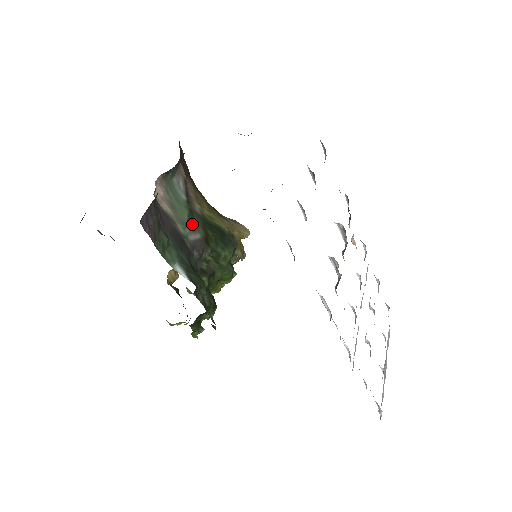
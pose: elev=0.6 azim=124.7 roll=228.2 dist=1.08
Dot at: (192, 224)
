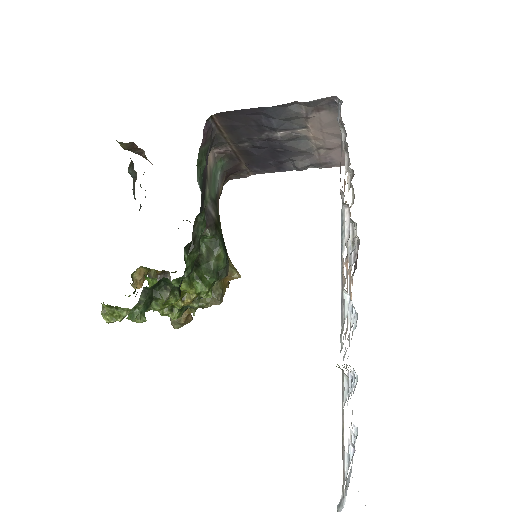
Dot at: (213, 205)
